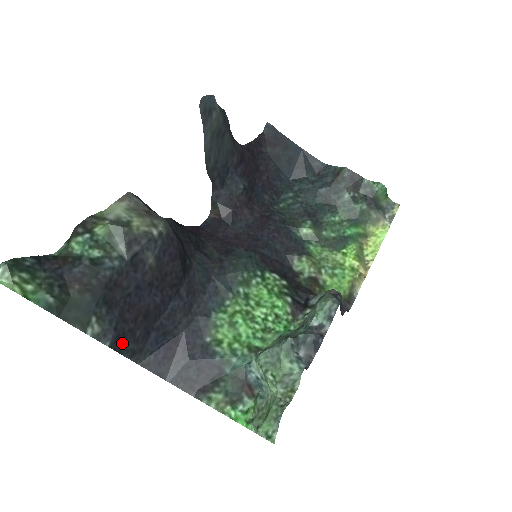
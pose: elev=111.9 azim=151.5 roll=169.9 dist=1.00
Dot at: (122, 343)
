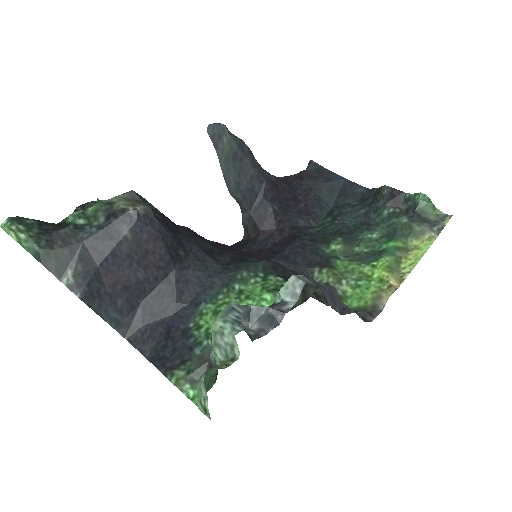
Dot at: (100, 305)
